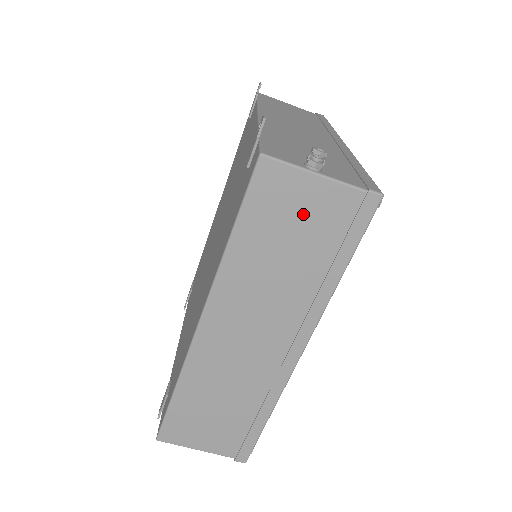
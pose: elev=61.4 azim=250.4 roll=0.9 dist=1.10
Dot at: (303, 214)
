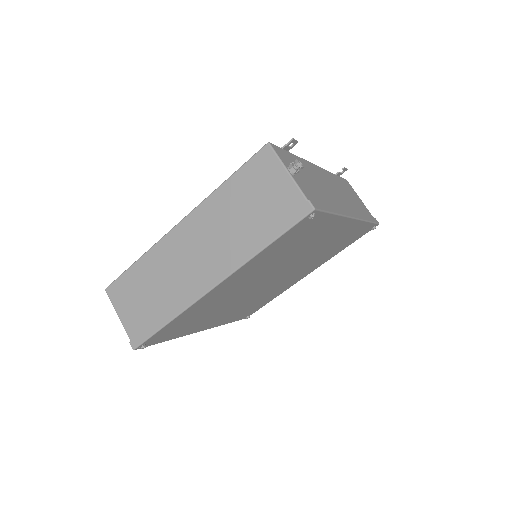
Dot at: (268, 192)
